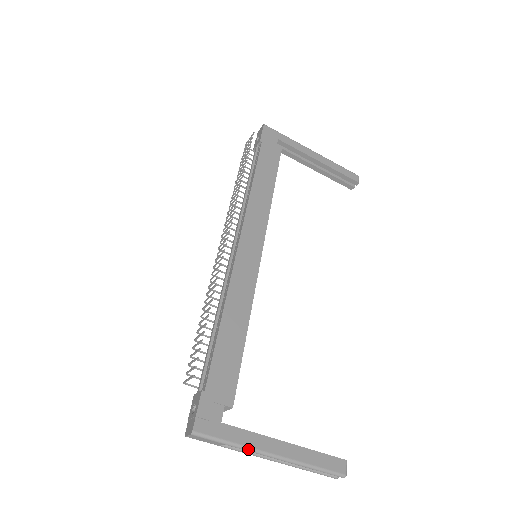
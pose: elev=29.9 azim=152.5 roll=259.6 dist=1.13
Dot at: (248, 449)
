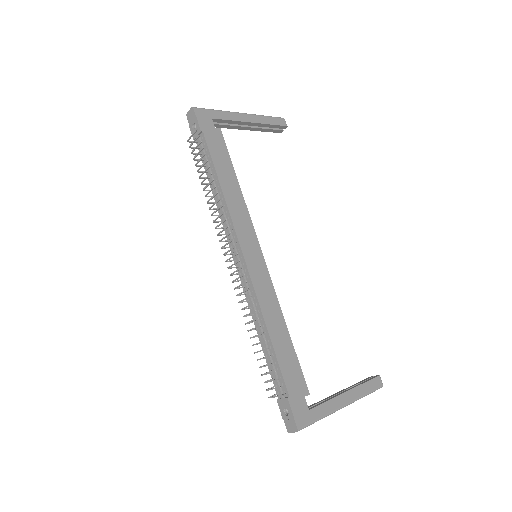
Dot at: (330, 414)
